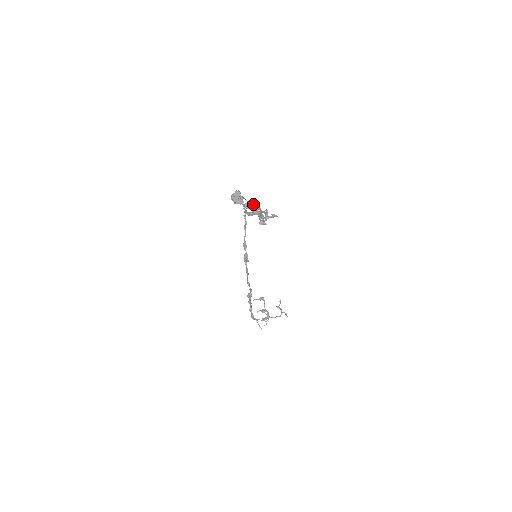
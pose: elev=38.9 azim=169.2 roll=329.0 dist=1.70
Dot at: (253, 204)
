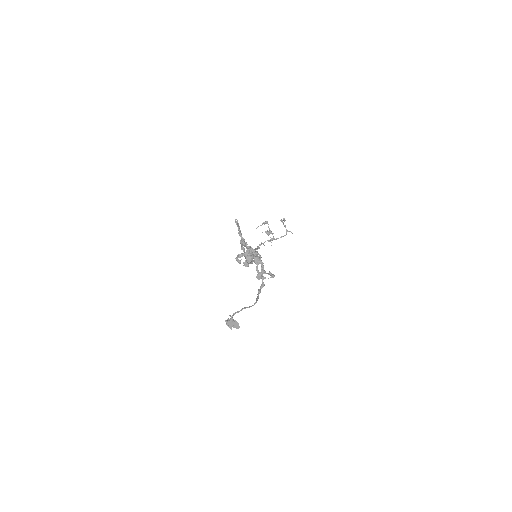
Dot at: (249, 307)
